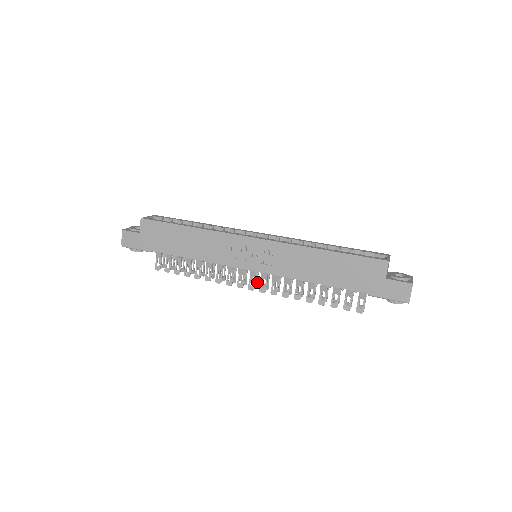
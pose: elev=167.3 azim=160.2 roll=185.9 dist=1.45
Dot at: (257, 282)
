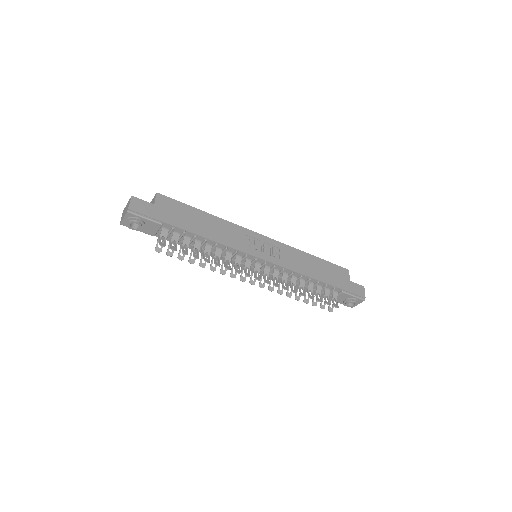
Dot at: occluded
